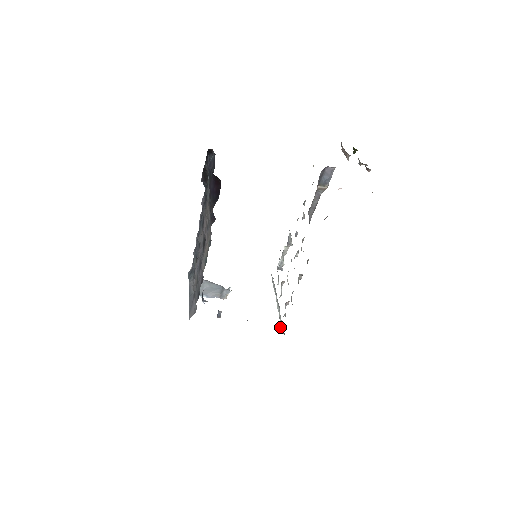
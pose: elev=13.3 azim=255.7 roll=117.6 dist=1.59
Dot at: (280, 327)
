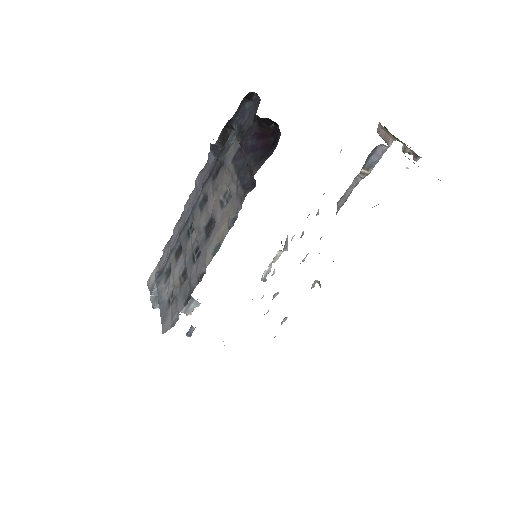
Dot at: occluded
